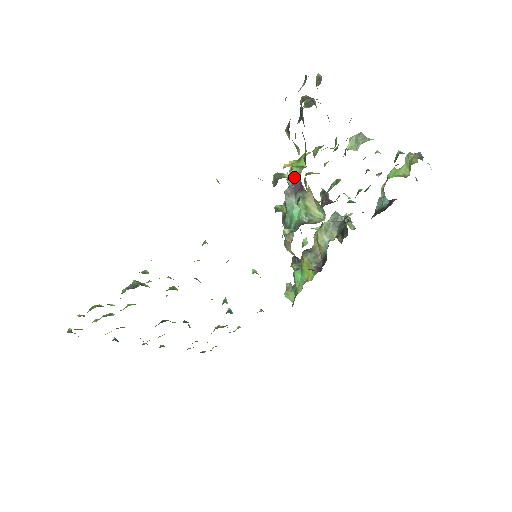
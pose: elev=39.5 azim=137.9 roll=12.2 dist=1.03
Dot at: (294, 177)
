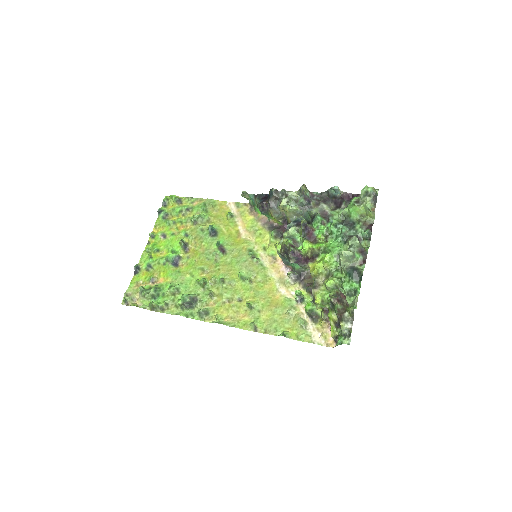
Dot at: (319, 309)
